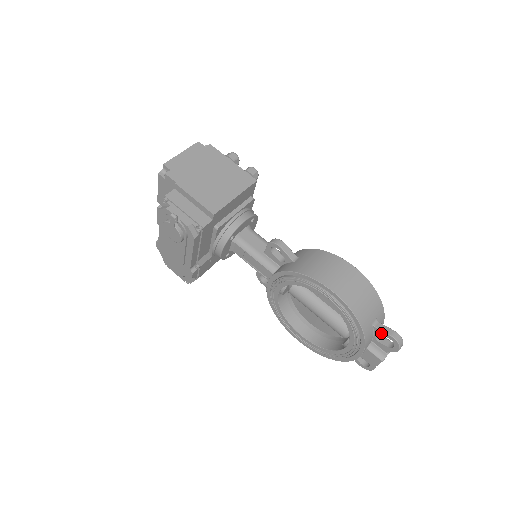
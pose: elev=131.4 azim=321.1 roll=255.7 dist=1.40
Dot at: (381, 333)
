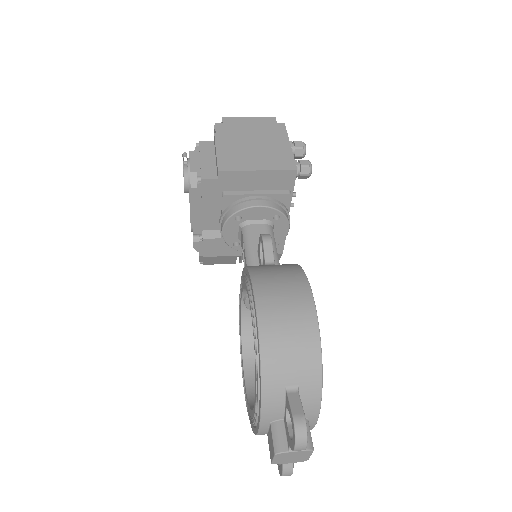
Dot at: (288, 407)
